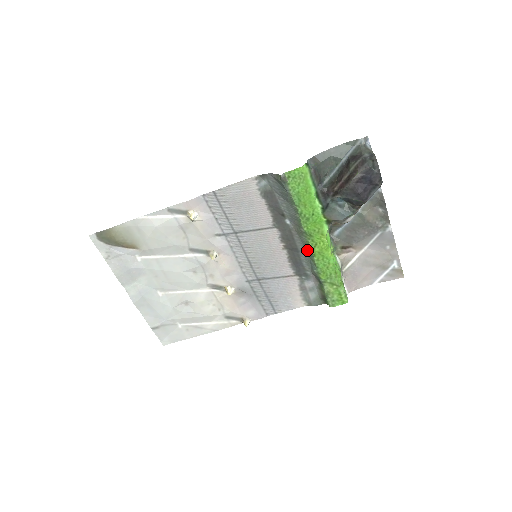
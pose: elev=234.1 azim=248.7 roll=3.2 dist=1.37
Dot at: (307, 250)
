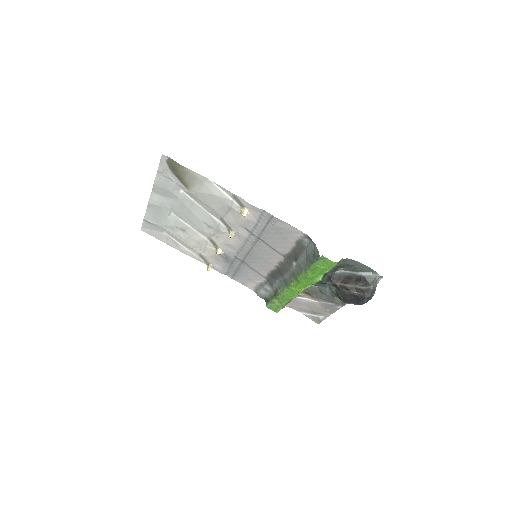
Dot at: (288, 282)
